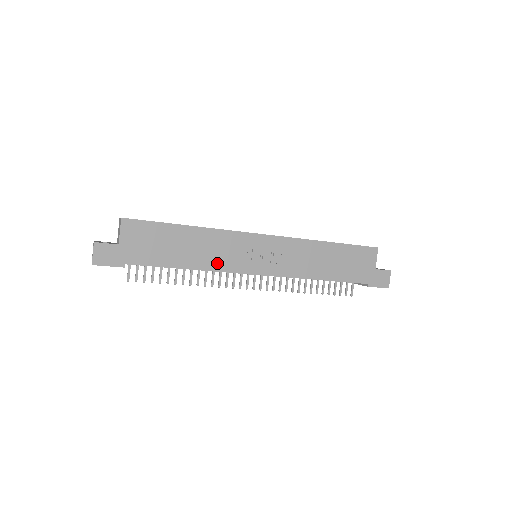
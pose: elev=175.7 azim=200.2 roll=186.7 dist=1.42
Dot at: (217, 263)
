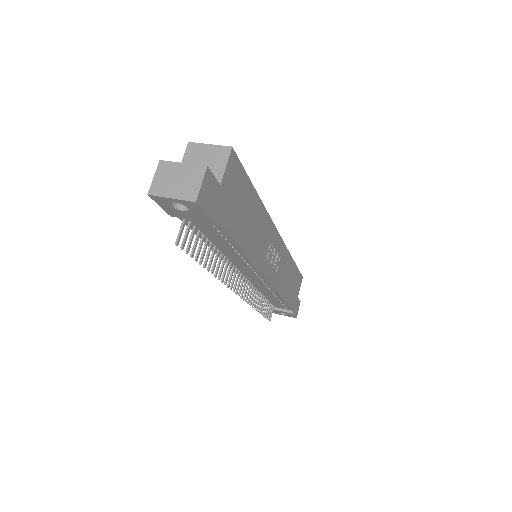
Dot at: (257, 253)
